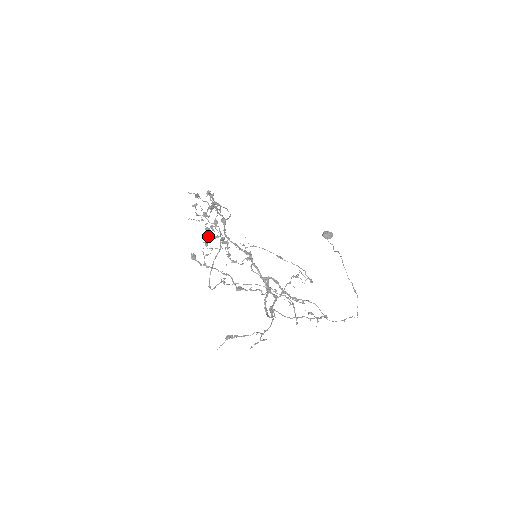
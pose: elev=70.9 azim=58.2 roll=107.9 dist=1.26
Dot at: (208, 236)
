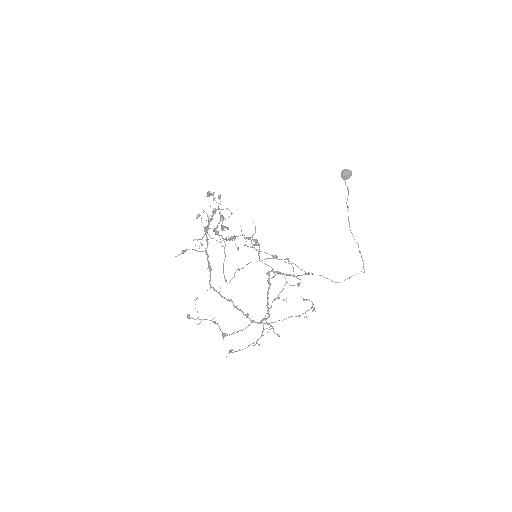
Dot at: (221, 225)
